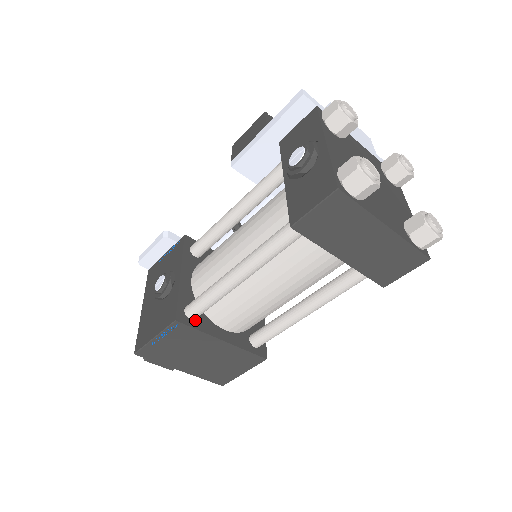
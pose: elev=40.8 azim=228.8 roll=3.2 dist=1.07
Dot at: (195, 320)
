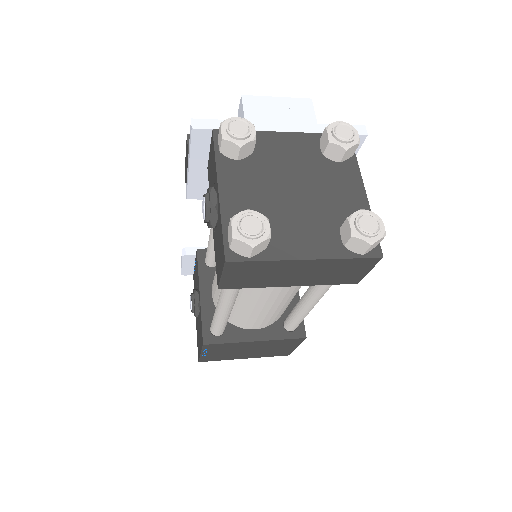
Dot at: (222, 335)
